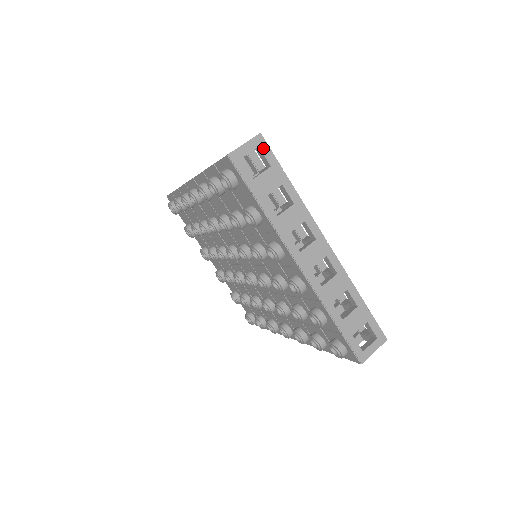
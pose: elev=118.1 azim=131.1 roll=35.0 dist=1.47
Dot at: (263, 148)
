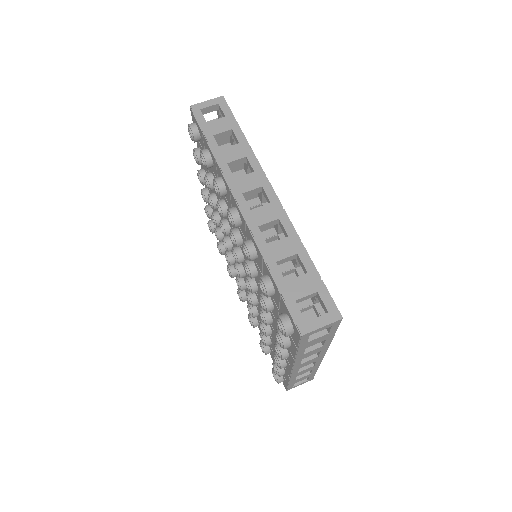
Dot at: (335, 326)
